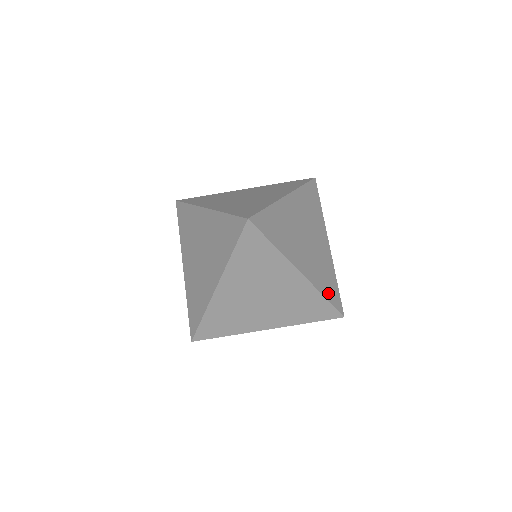
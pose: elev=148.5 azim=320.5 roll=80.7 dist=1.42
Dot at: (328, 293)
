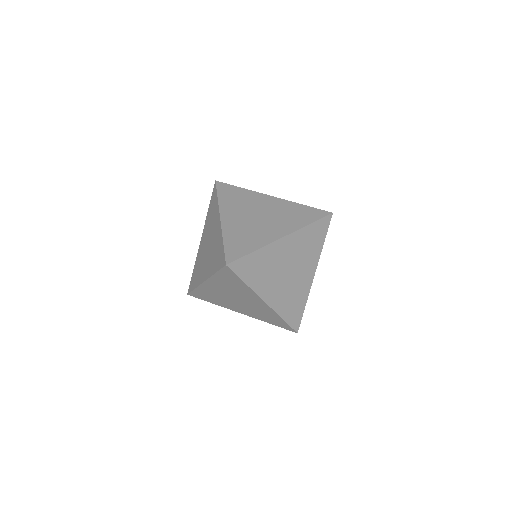
Dot at: (289, 316)
